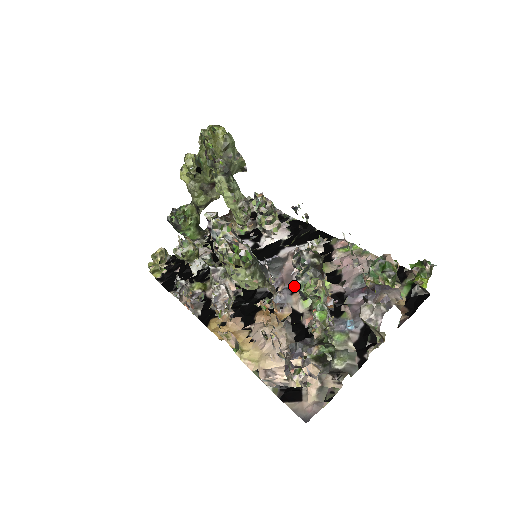
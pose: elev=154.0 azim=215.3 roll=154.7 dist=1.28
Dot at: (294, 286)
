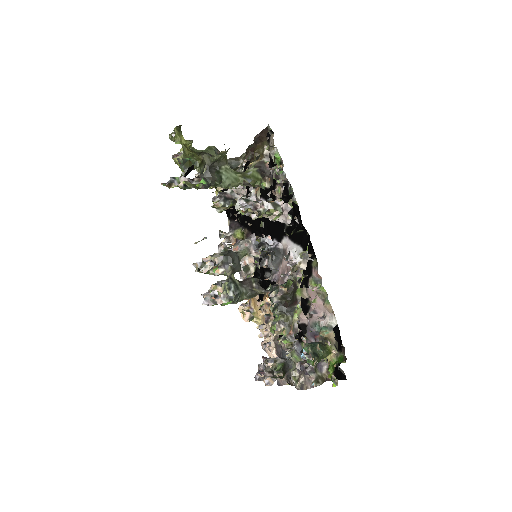
Dot at: occluded
